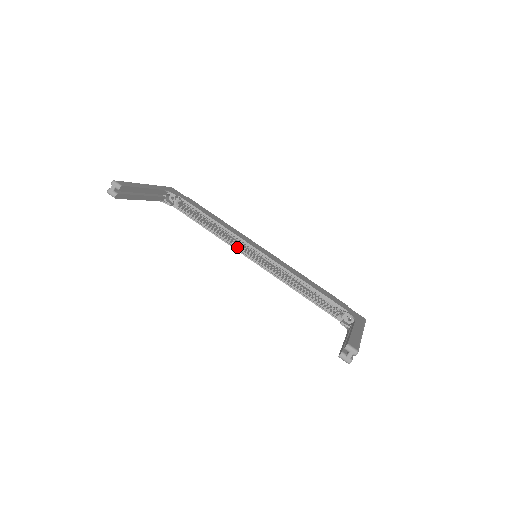
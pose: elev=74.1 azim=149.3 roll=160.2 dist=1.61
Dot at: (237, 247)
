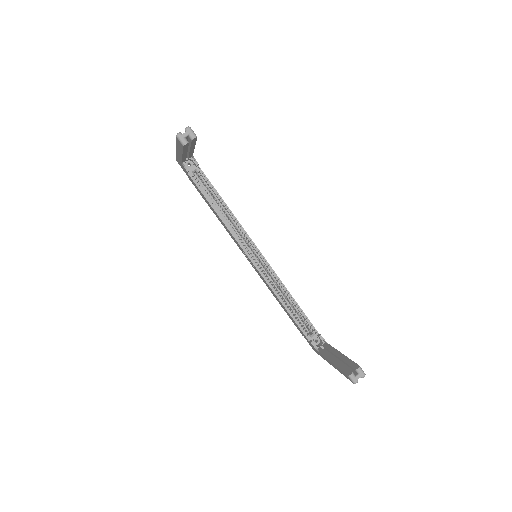
Dot at: (239, 240)
